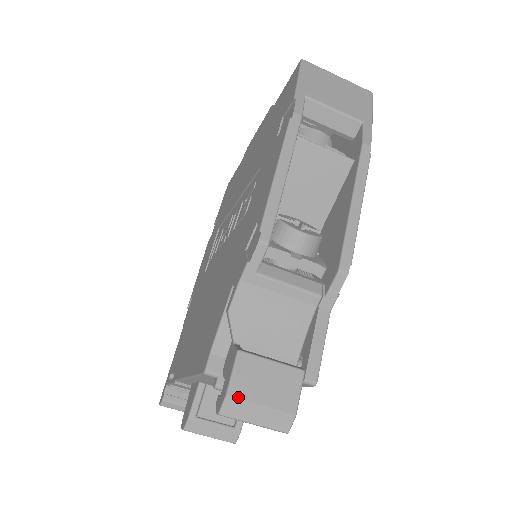
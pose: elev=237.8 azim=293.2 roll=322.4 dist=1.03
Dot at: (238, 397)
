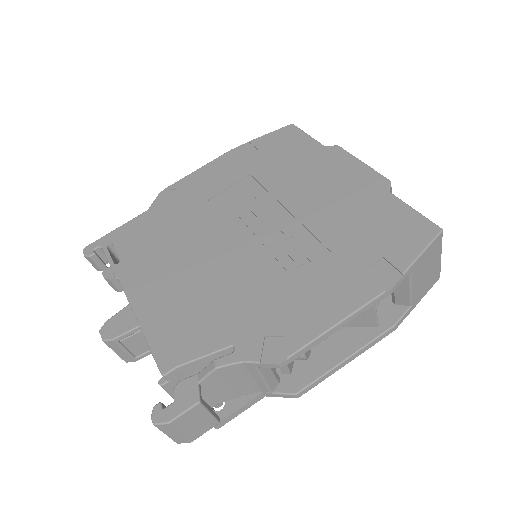
Dot at: (174, 426)
